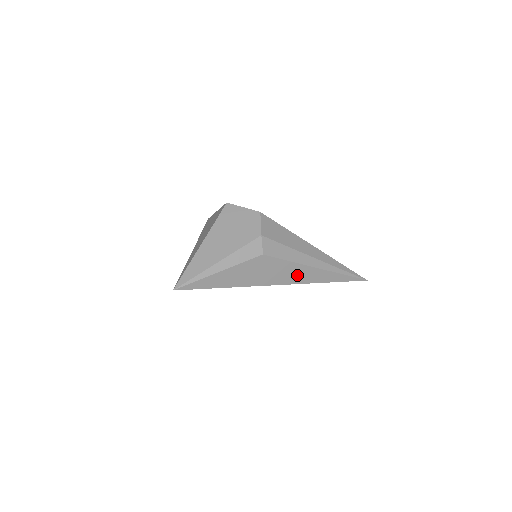
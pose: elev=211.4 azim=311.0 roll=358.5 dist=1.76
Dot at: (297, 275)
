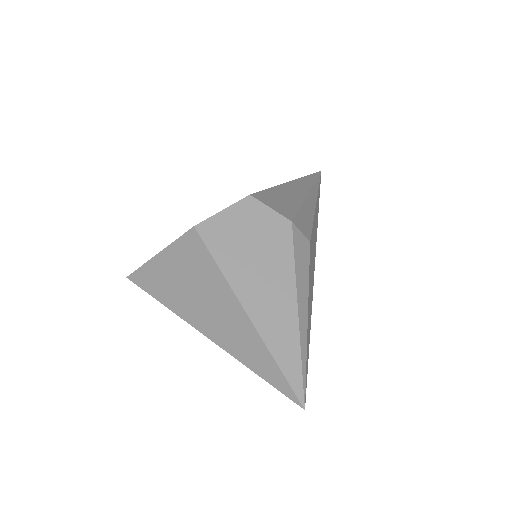
Dot at: (315, 229)
